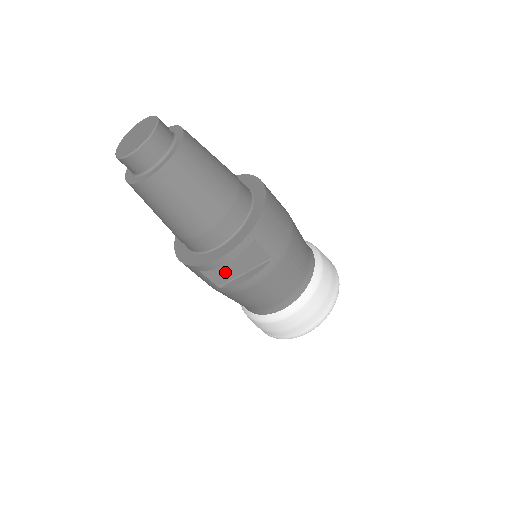
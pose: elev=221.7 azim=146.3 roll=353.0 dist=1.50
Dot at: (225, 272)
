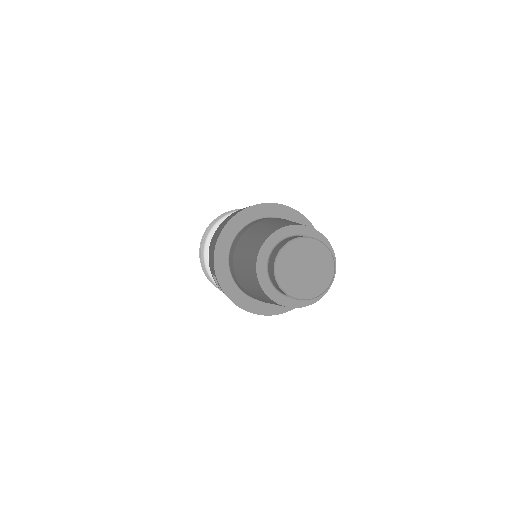
Dot at: occluded
